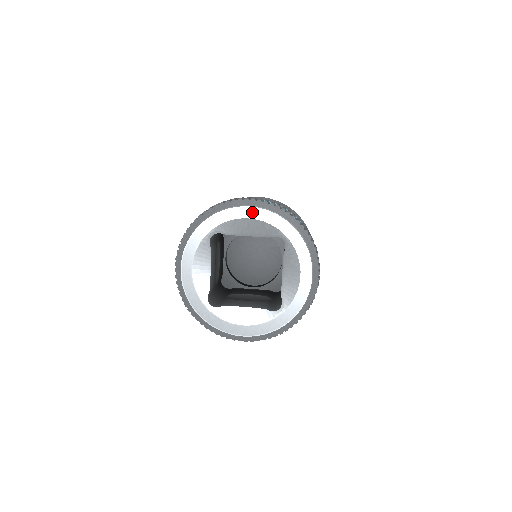
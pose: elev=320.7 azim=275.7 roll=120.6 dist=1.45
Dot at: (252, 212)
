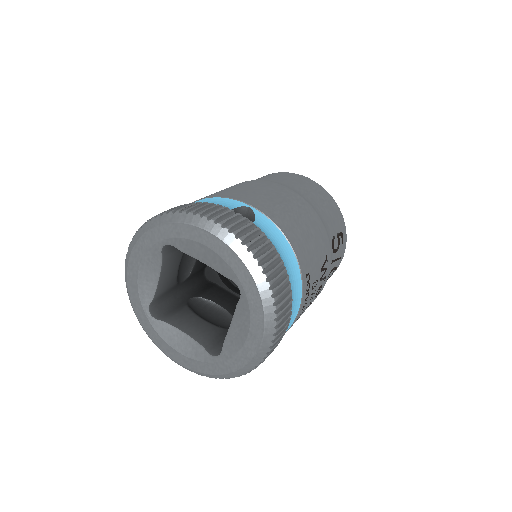
Dot at: (212, 241)
